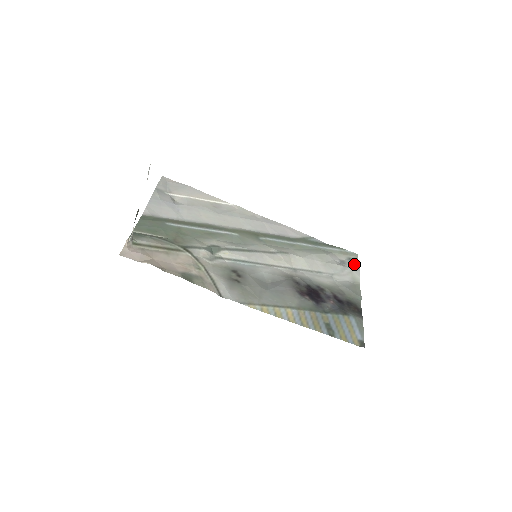
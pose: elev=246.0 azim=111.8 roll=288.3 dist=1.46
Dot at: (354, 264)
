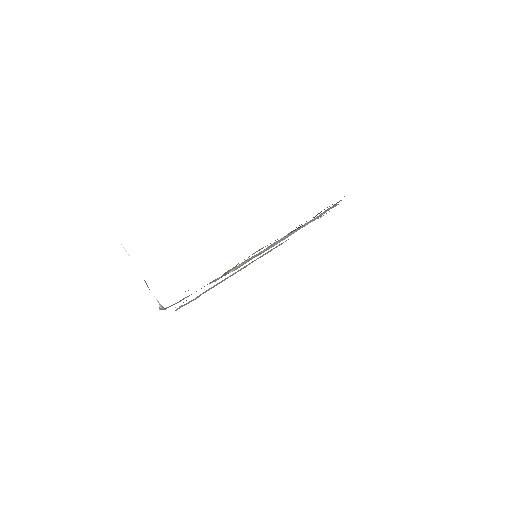
Dot at: occluded
